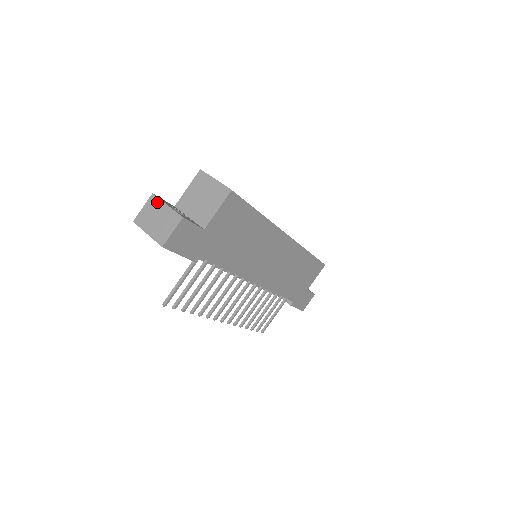
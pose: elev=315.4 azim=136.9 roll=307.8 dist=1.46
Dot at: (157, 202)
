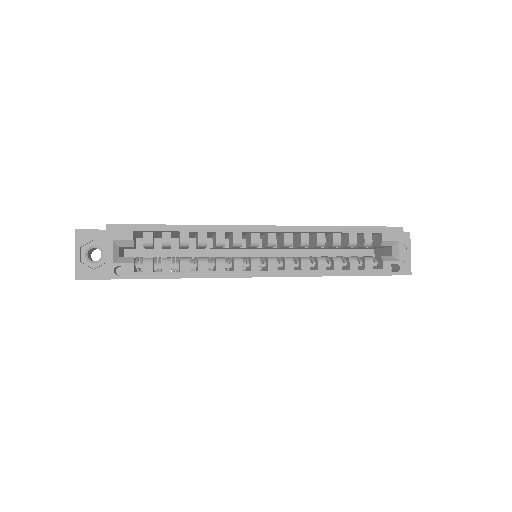
Dot at: (76, 242)
